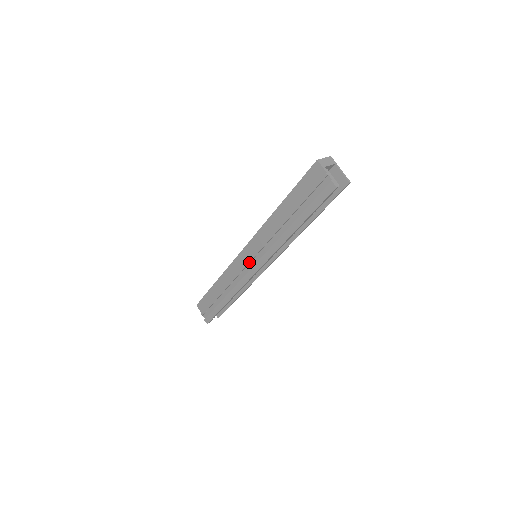
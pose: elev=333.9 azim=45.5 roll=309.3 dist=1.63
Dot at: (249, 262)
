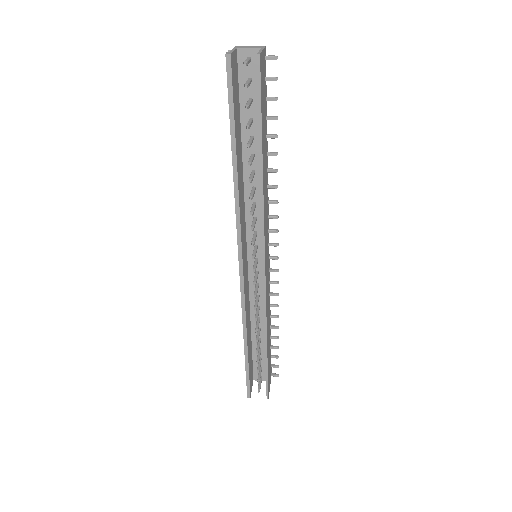
Dot at: occluded
